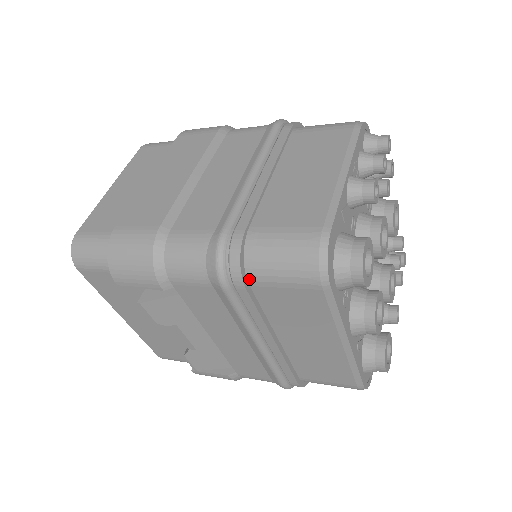
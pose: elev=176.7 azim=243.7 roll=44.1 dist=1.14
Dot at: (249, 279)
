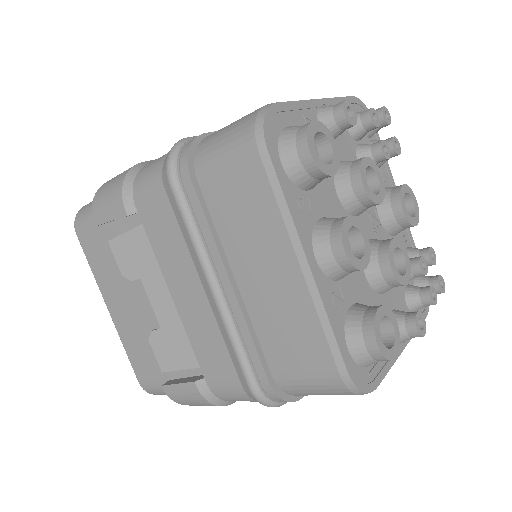
Dot at: (197, 172)
